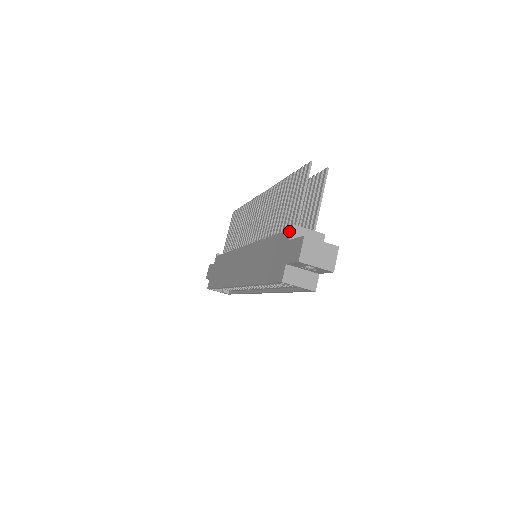
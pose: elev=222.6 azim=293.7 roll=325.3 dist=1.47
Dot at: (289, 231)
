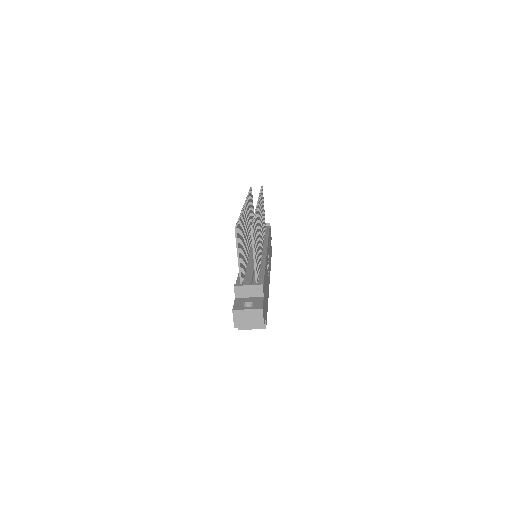
Dot at: (234, 290)
